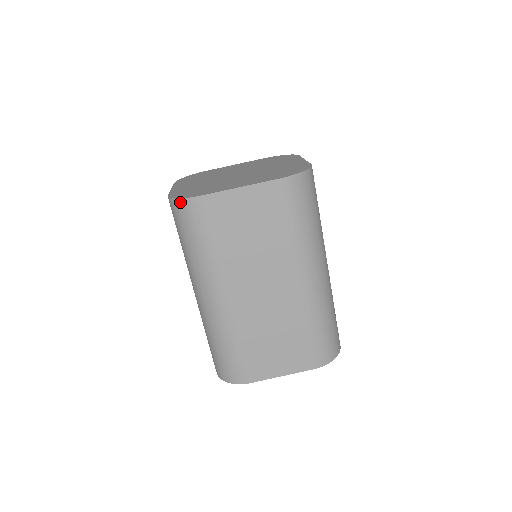
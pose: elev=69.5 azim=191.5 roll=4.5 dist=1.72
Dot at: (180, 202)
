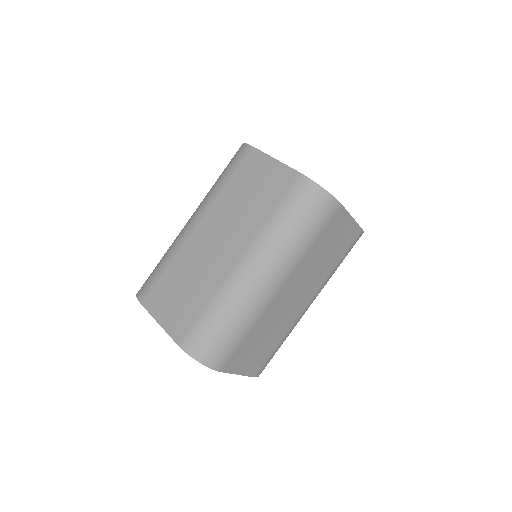
Dot at: (242, 145)
